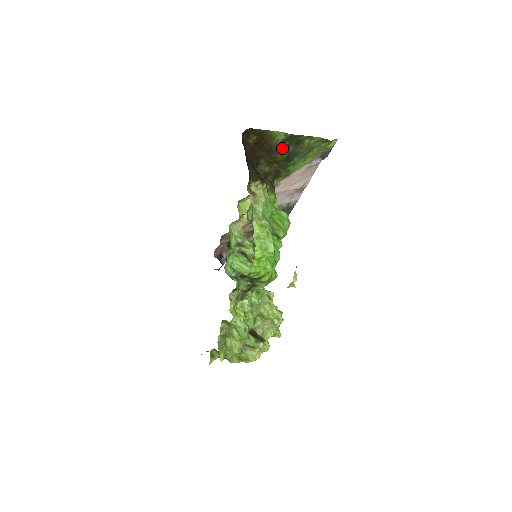
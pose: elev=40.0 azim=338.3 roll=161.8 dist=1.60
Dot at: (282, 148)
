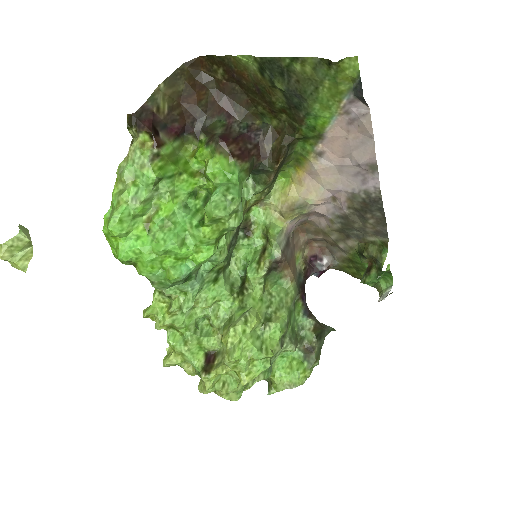
Dot at: (269, 85)
